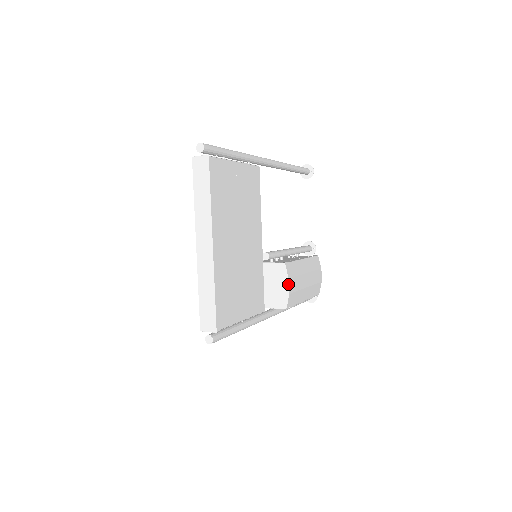
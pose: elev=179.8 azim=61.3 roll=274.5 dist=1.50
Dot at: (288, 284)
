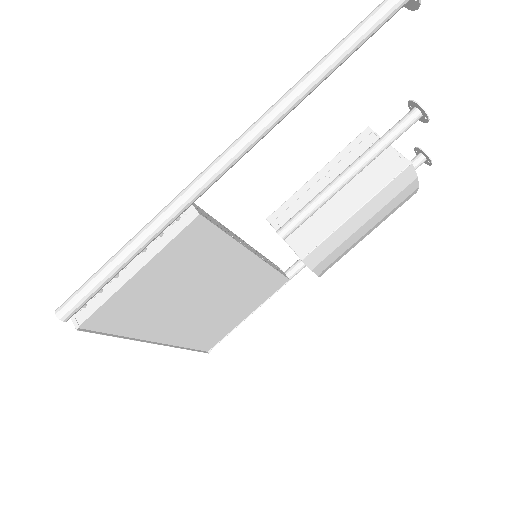
Dot at: occluded
